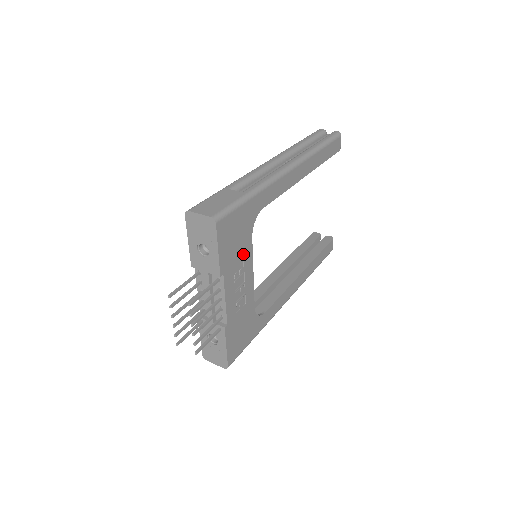
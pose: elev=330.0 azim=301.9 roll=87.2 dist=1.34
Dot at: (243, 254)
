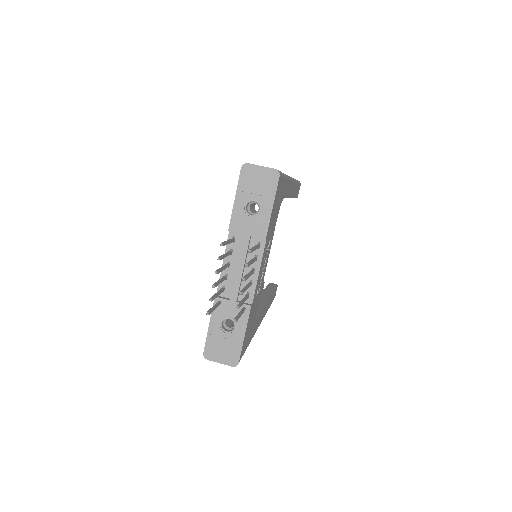
Dot at: (272, 232)
